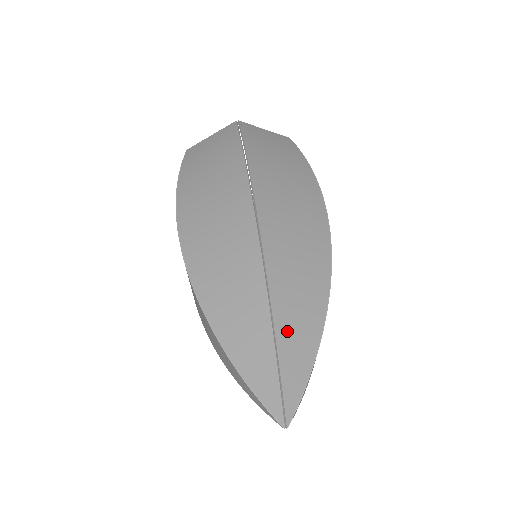
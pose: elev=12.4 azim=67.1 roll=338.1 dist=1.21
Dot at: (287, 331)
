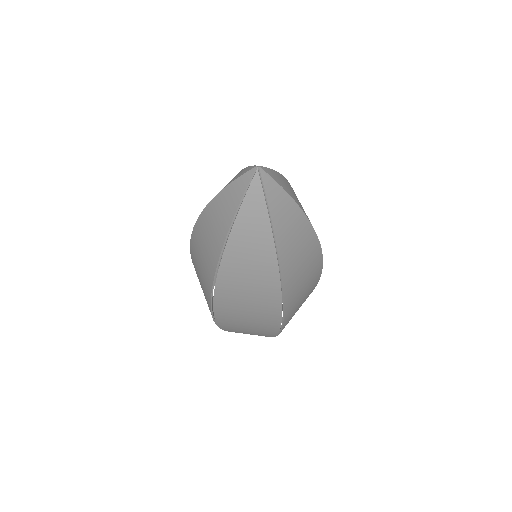
Dot at: occluded
